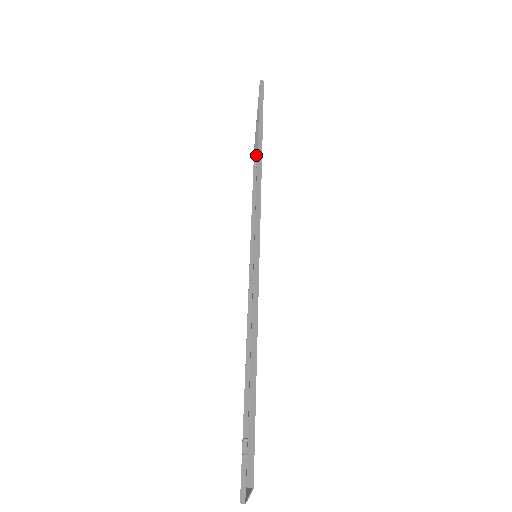
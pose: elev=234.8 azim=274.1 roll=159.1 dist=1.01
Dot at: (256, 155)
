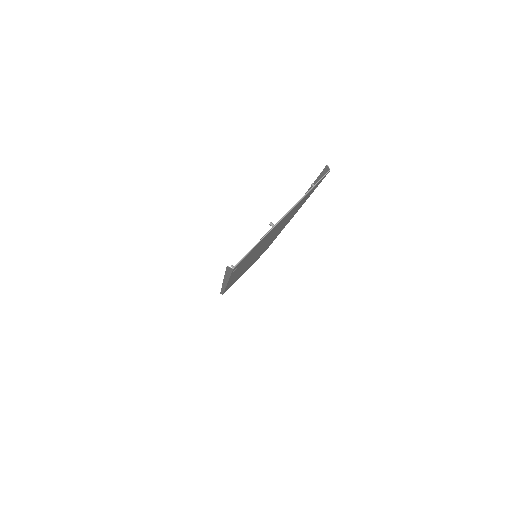
Dot at: (222, 294)
